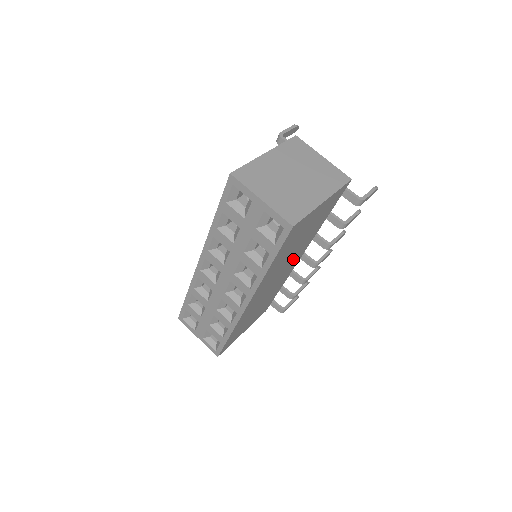
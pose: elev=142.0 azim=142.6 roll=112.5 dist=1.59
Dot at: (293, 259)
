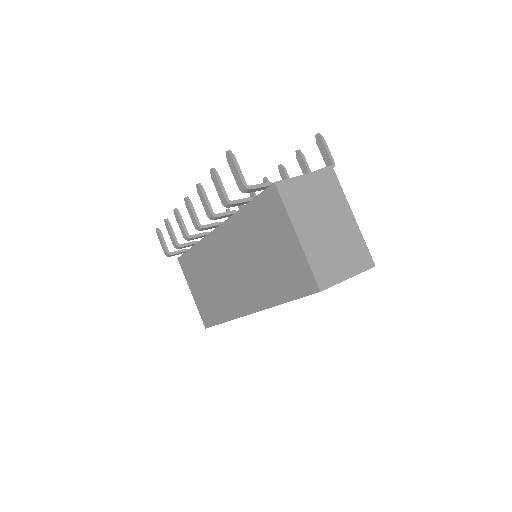
Dot at: occluded
